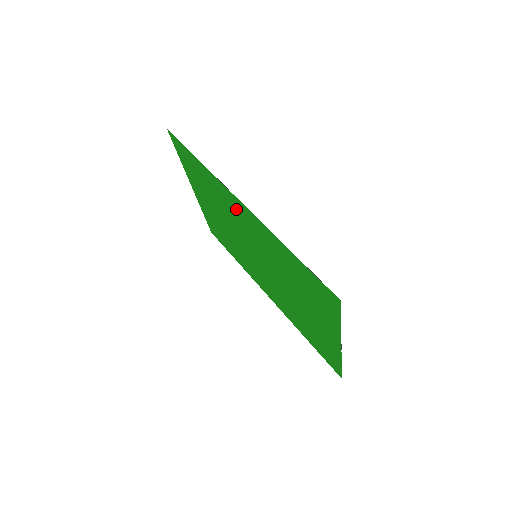
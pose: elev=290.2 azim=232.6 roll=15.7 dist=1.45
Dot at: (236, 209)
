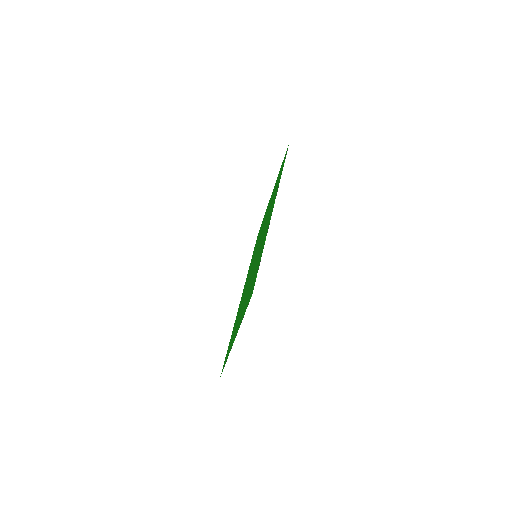
Dot at: (270, 213)
